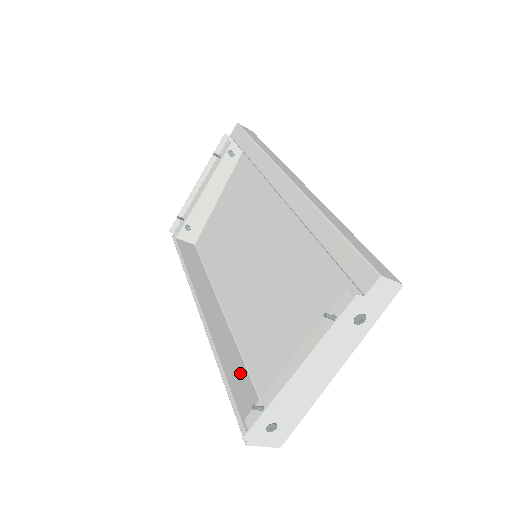
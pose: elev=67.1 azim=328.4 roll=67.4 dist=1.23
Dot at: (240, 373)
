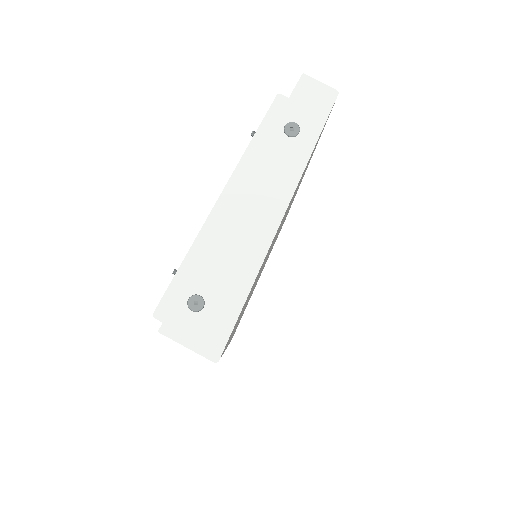
Dot at: occluded
